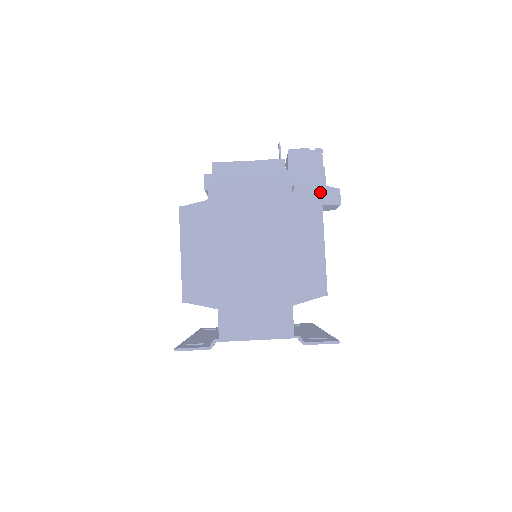
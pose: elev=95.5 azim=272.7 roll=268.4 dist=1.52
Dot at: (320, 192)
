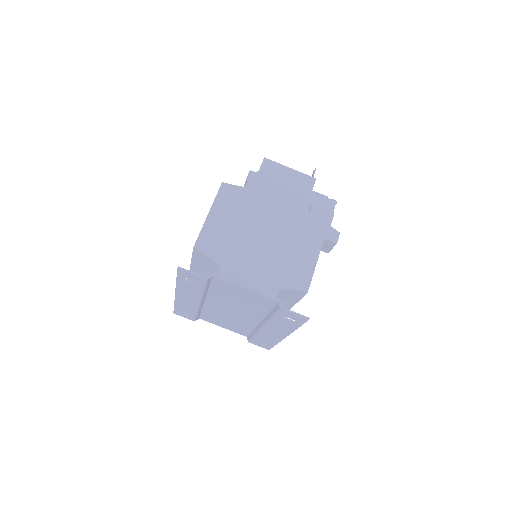
Dot at: occluded
